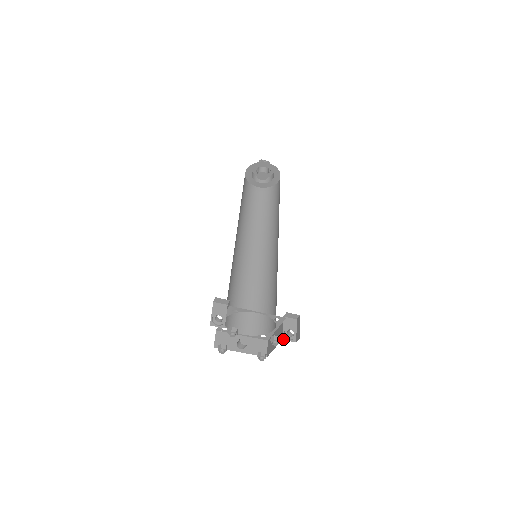
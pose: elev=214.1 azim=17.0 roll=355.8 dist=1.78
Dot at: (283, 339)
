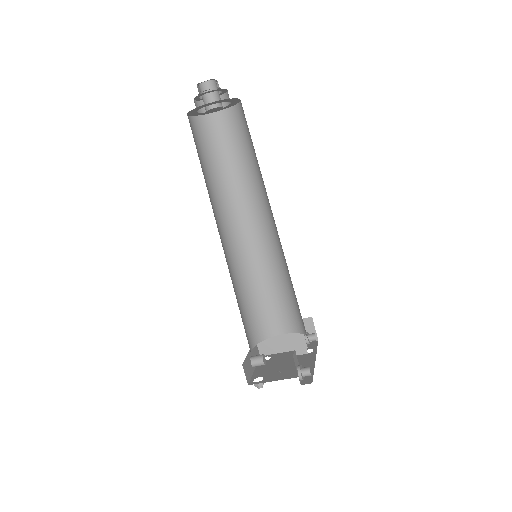
Dot at: (308, 347)
